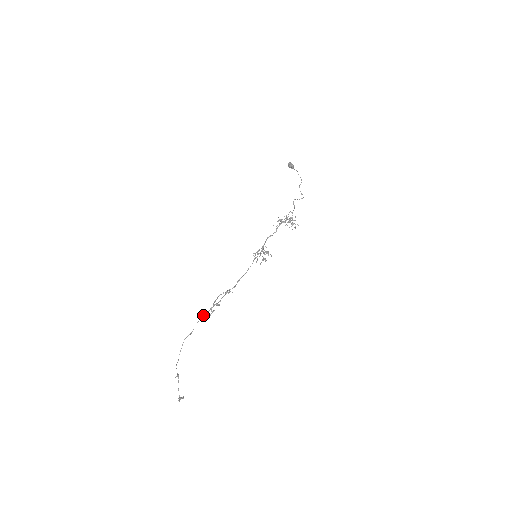
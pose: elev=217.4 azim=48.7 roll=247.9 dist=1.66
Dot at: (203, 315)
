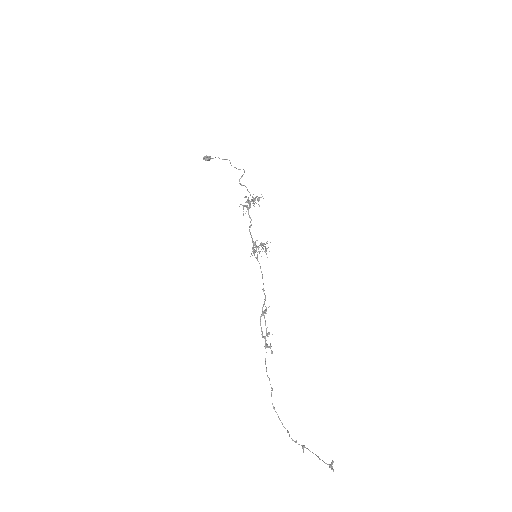
Dot at: (265, 359)
